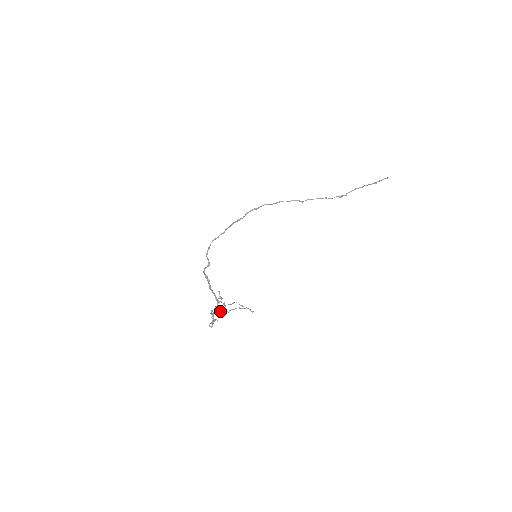
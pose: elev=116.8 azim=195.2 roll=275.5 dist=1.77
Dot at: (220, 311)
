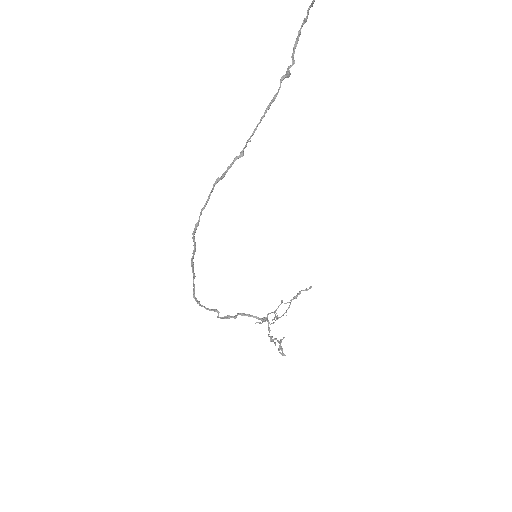
Dot at: (277, 319)
